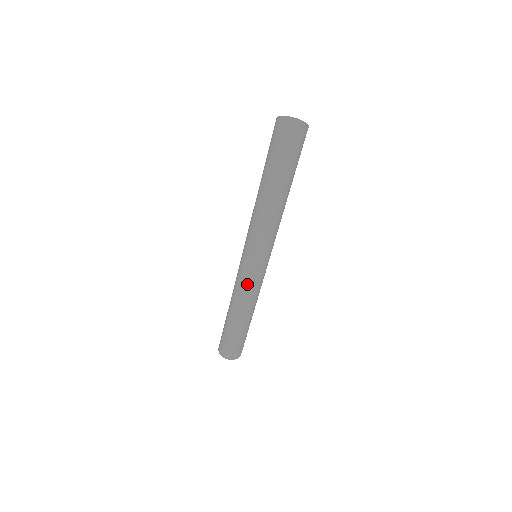
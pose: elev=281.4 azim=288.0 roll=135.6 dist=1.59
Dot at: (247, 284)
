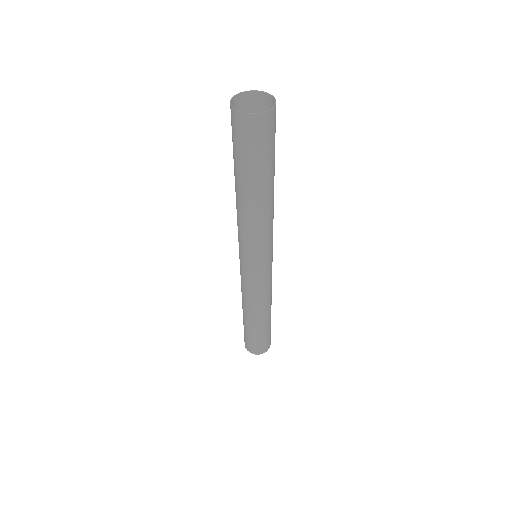
Dot at: (259, 288)
